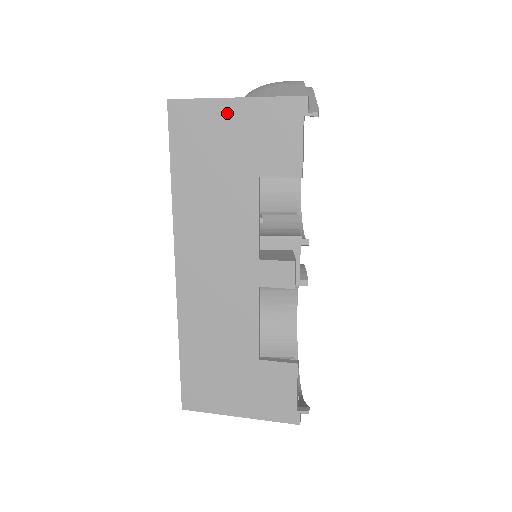
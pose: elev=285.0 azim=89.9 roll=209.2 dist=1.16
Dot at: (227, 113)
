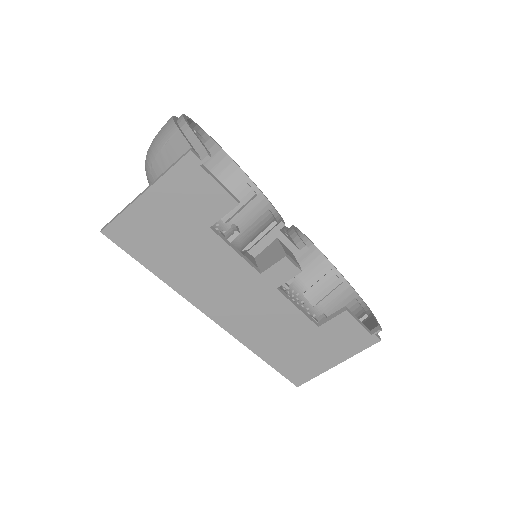
Dot at: (148, 207)
